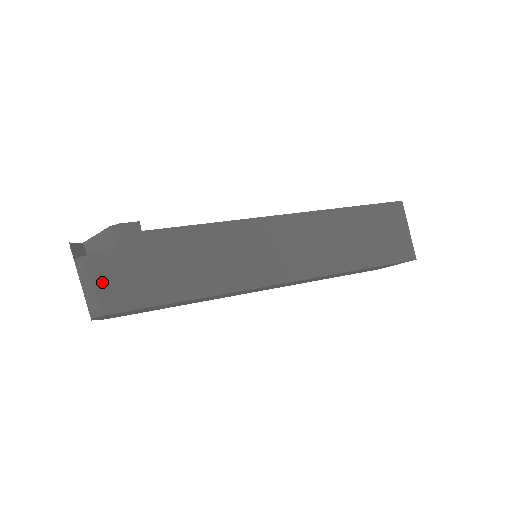
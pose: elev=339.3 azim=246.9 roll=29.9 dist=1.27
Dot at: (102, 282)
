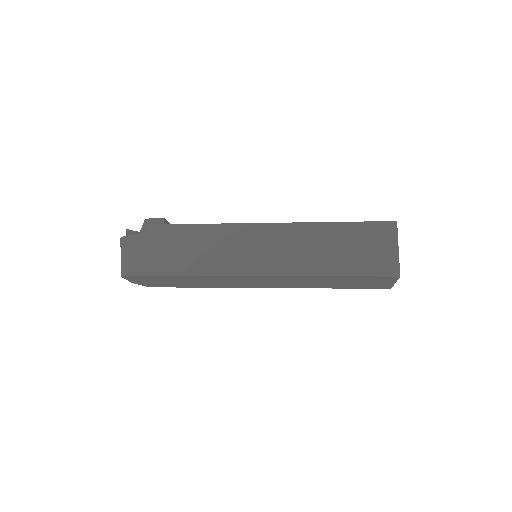
Dot at: (131, 254)
